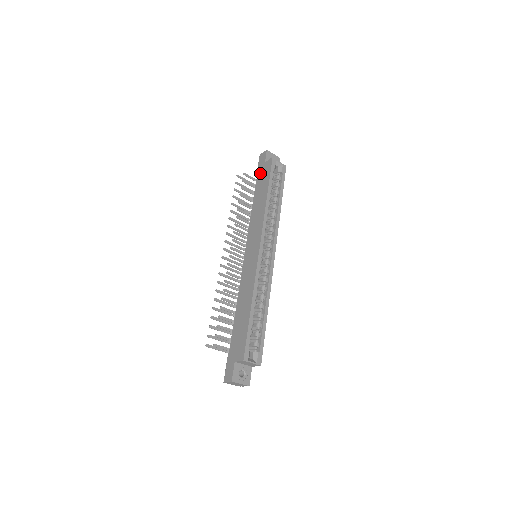
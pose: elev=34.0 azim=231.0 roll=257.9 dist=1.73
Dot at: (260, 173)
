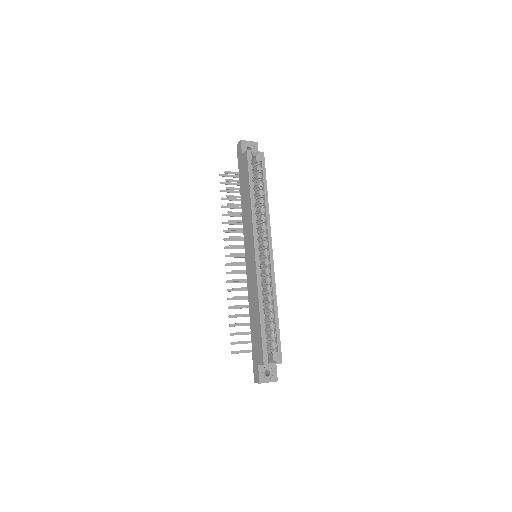
Dot at: (240, 167)
